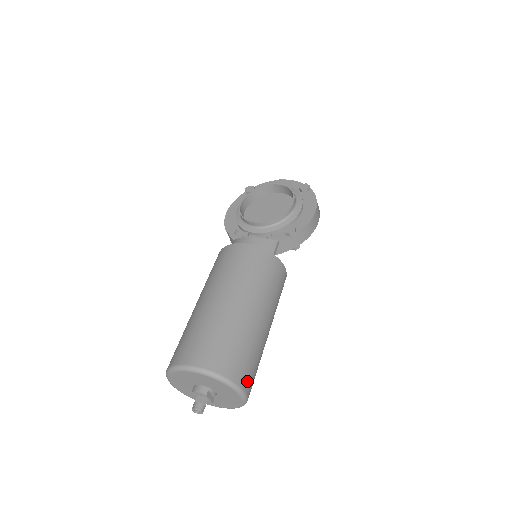
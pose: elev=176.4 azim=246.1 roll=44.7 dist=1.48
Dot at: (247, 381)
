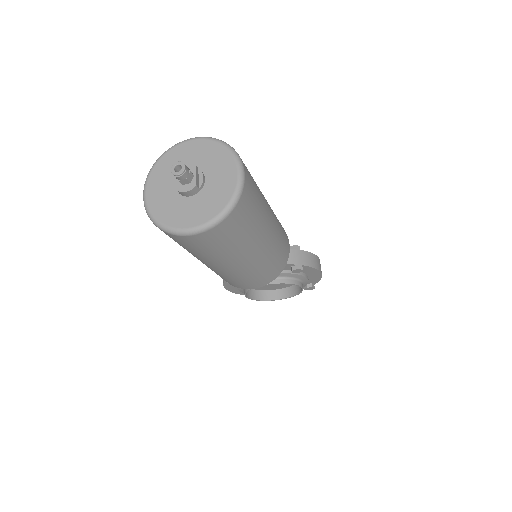
Dot at: (248, 174)
